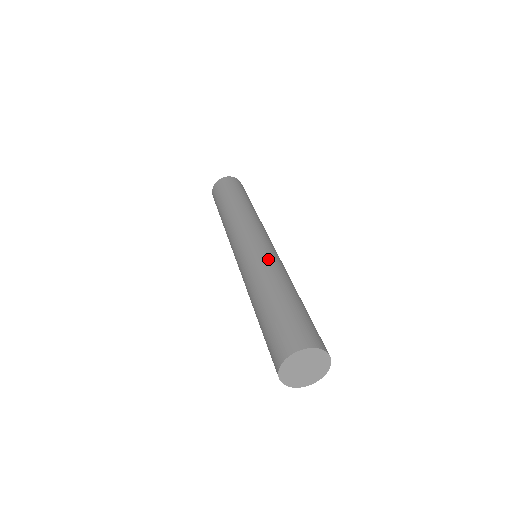
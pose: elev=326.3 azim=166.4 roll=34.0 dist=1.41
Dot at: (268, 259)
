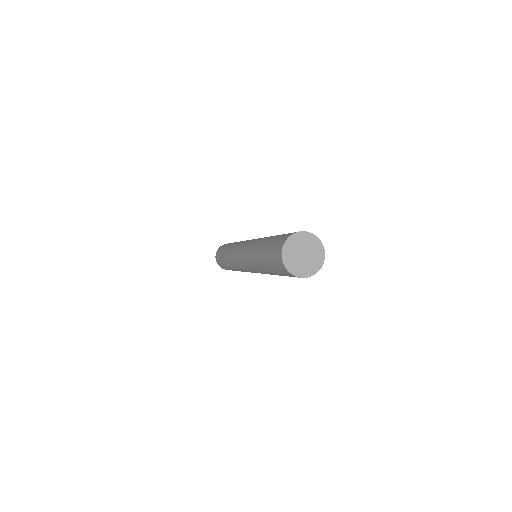
Dot at: occluded
